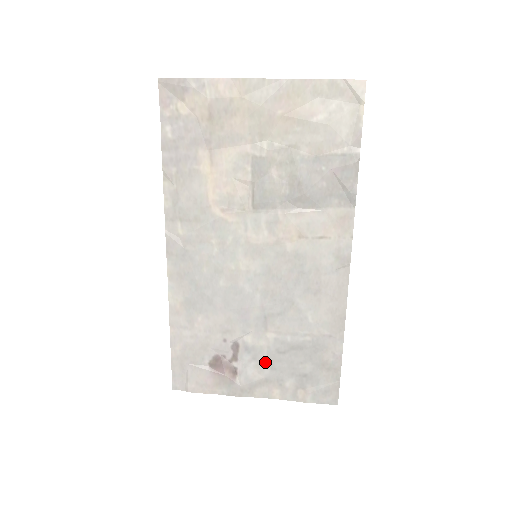
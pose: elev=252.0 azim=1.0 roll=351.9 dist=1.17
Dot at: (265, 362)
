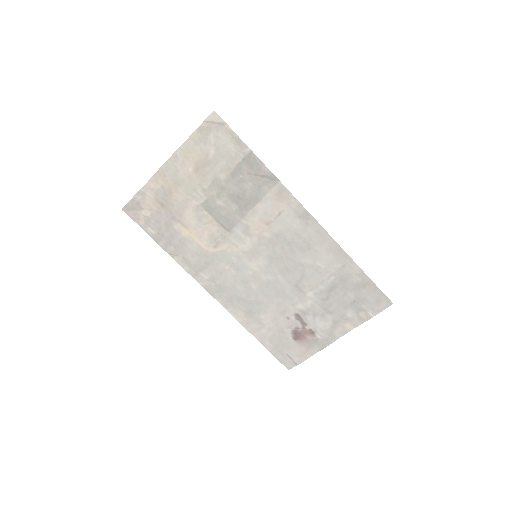
Dot at: (323, 312)
